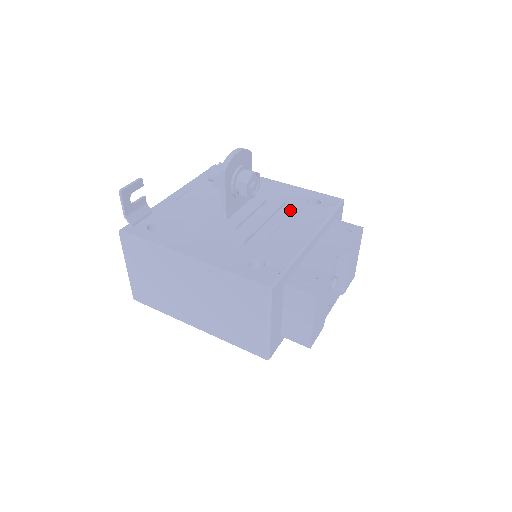
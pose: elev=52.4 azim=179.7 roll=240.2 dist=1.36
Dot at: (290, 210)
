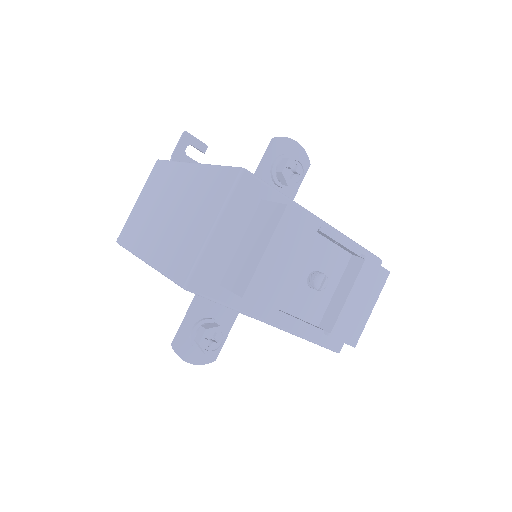
Dot at: occluded
